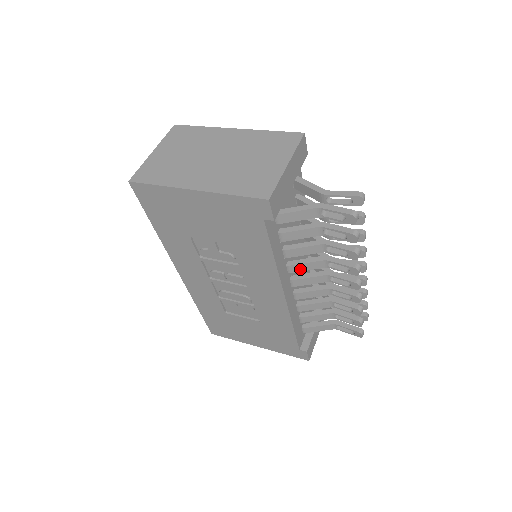
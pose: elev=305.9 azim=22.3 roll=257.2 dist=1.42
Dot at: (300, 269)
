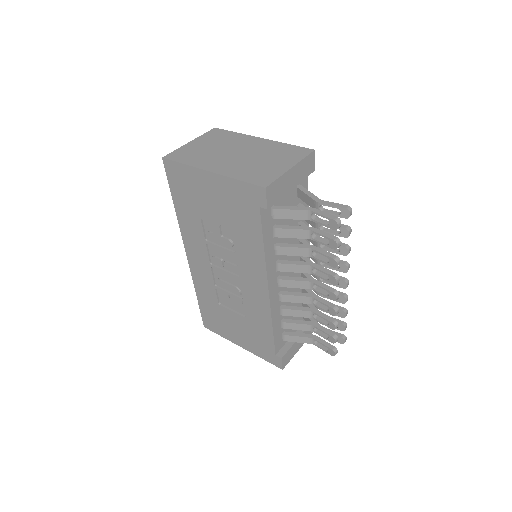
Dot at: (287, 269)
